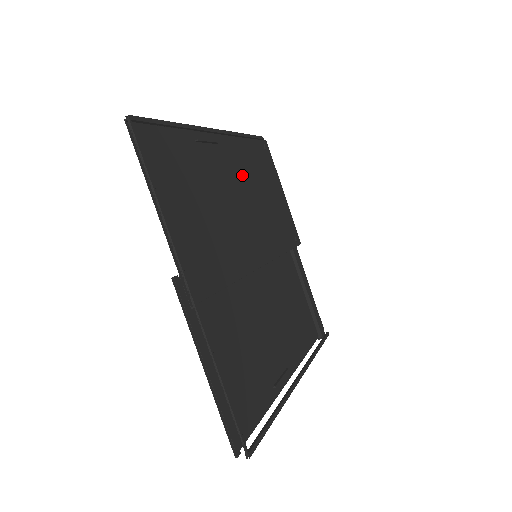
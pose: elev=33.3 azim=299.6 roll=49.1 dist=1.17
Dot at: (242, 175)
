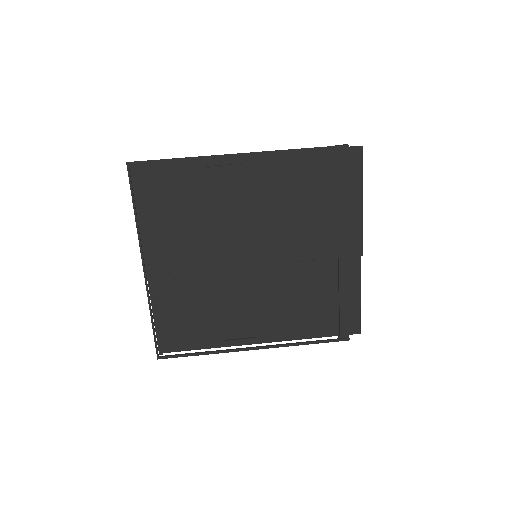
Dot at: (272, 189)
